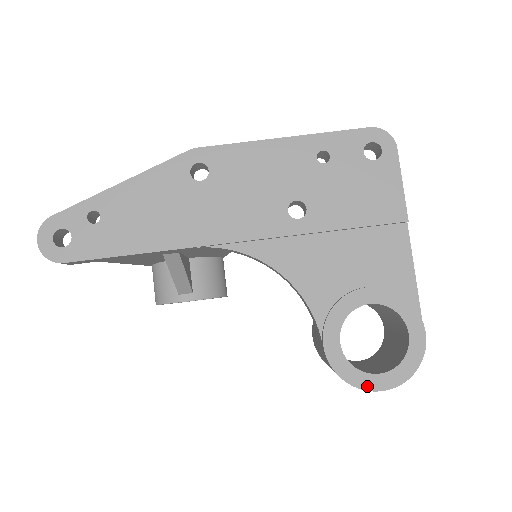
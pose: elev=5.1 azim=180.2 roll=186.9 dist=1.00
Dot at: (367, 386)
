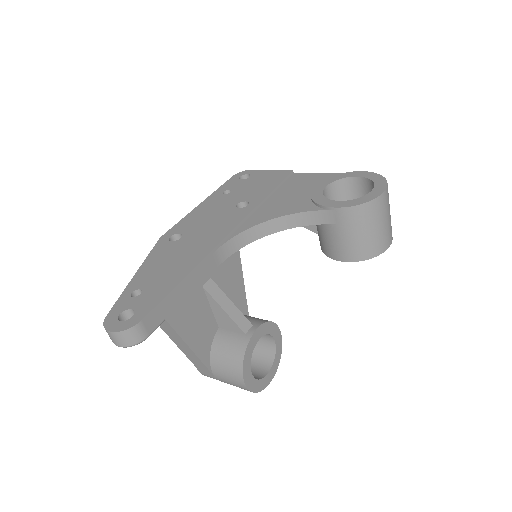
Dot at: (377, 195)
